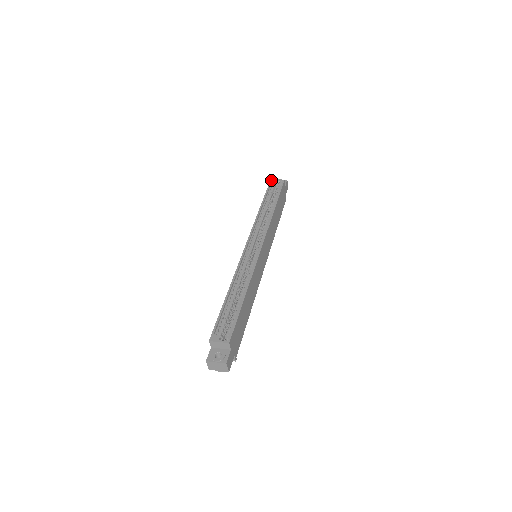
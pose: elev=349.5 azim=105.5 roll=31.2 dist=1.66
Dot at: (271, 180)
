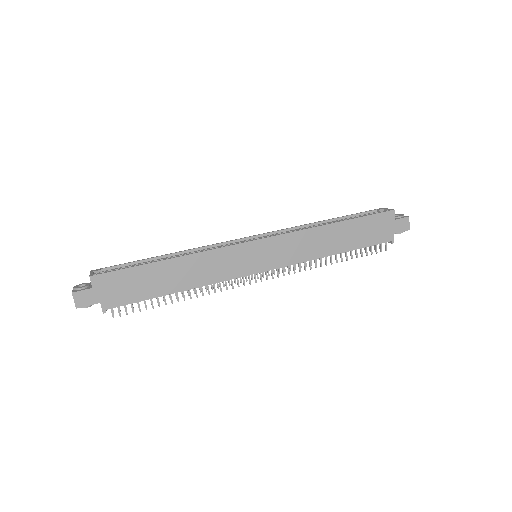
Dot at: occluded
